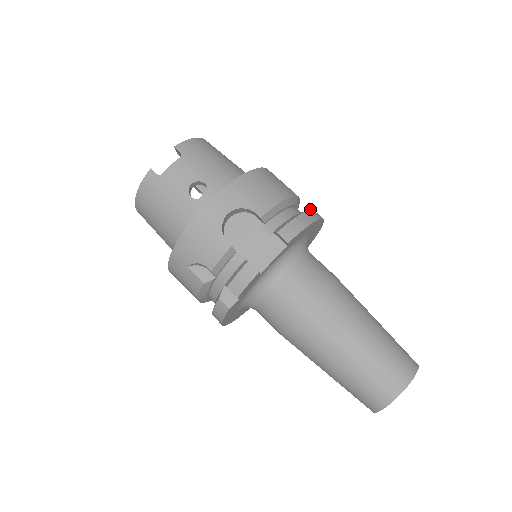
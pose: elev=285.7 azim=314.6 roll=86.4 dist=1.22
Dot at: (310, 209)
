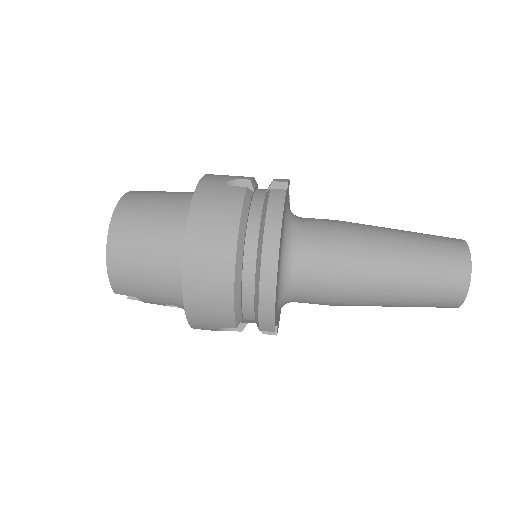
Dot at: occluded
